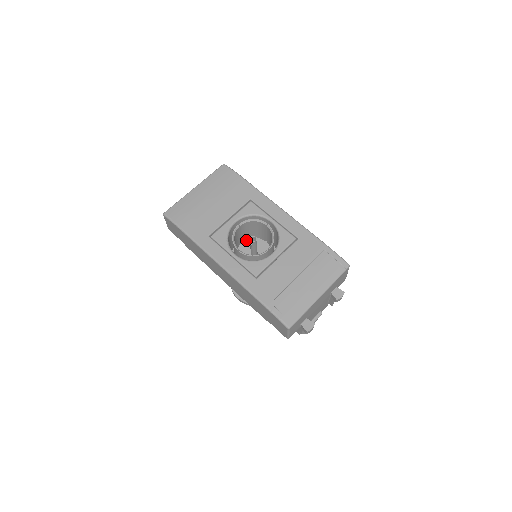
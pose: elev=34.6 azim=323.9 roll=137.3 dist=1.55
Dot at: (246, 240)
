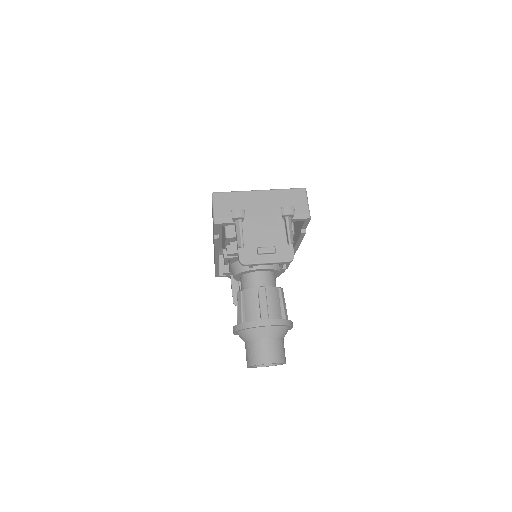
Dot at: occluded
